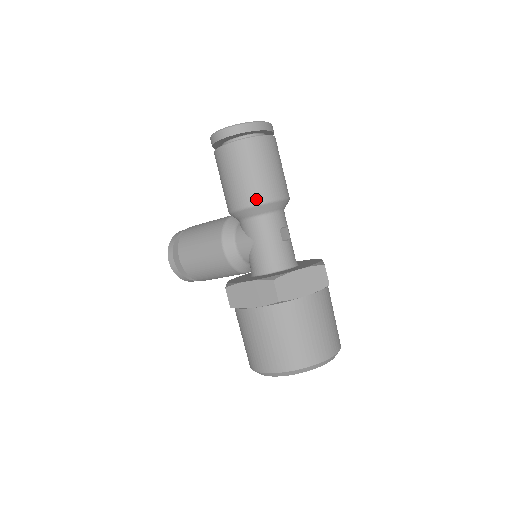
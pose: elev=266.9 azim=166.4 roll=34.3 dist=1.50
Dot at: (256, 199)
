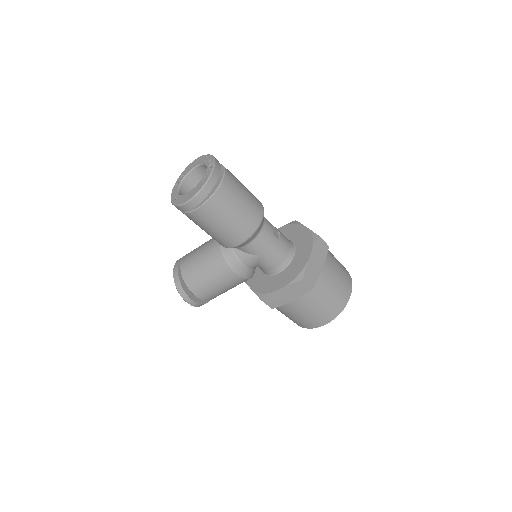
Dot at: (250, 231)
